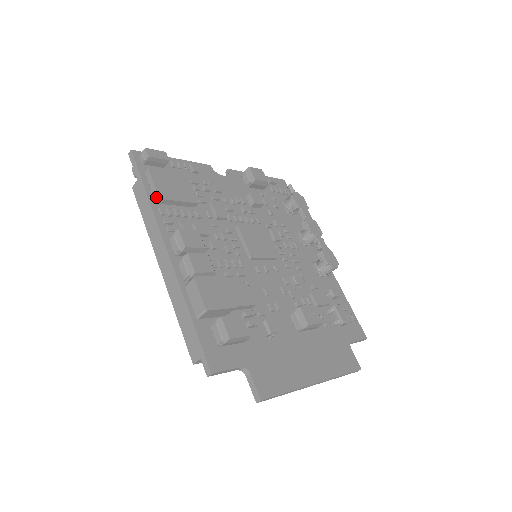
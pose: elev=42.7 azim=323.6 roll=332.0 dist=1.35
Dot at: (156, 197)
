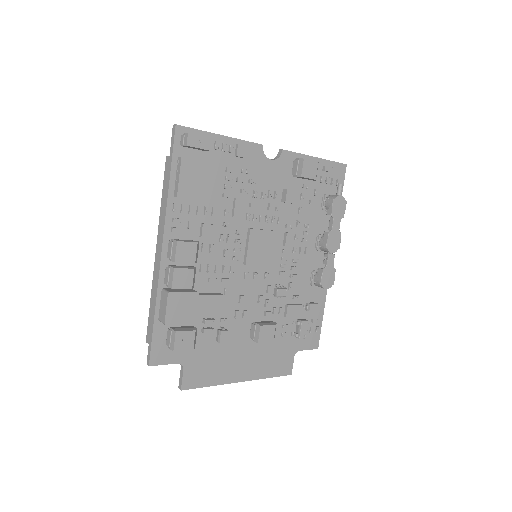
Dot at: (176, 192)
